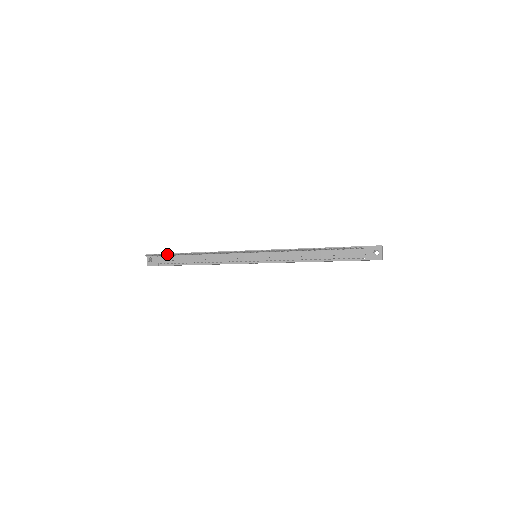
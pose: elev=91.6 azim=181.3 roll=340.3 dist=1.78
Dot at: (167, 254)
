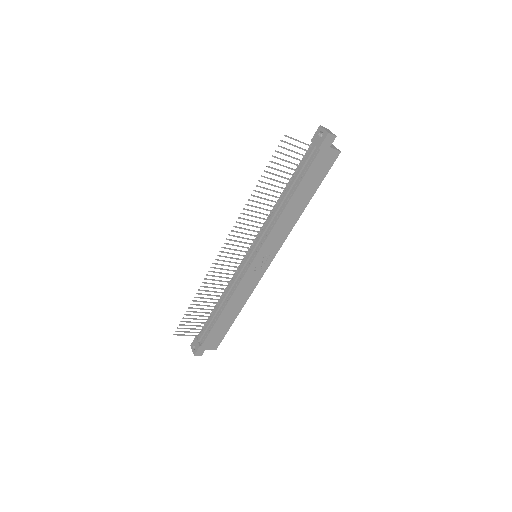
Dot at: (186, 318)
